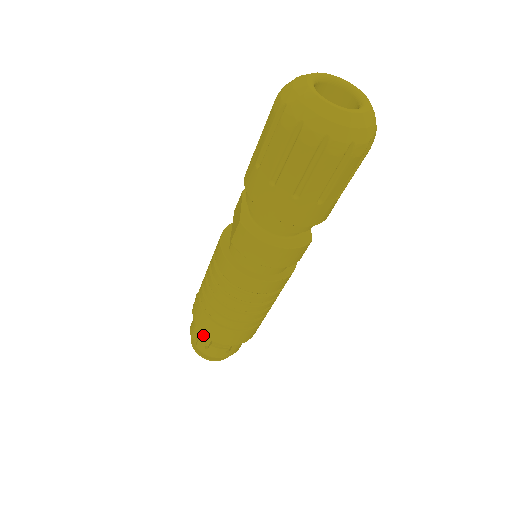
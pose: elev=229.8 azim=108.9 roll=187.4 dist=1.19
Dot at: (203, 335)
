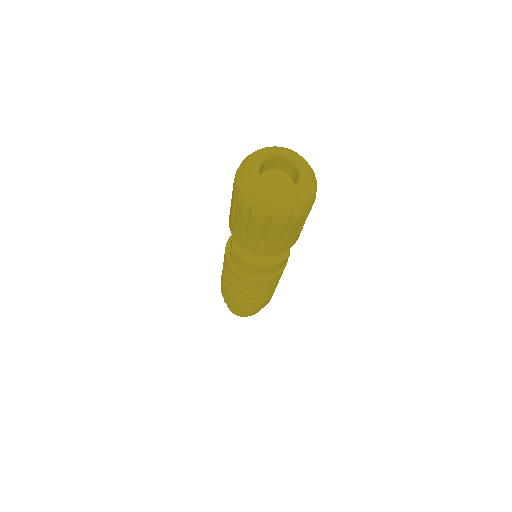
Dot at: occluded
